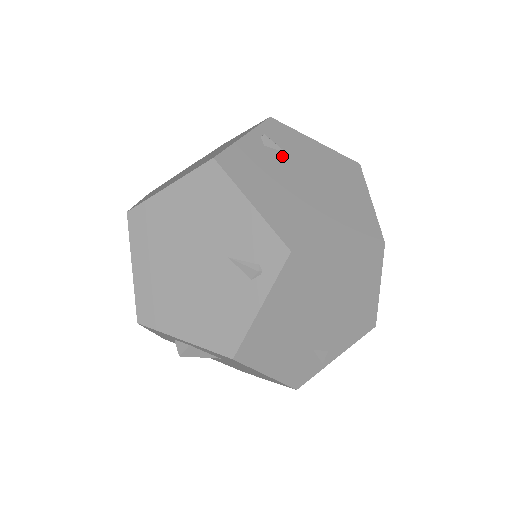
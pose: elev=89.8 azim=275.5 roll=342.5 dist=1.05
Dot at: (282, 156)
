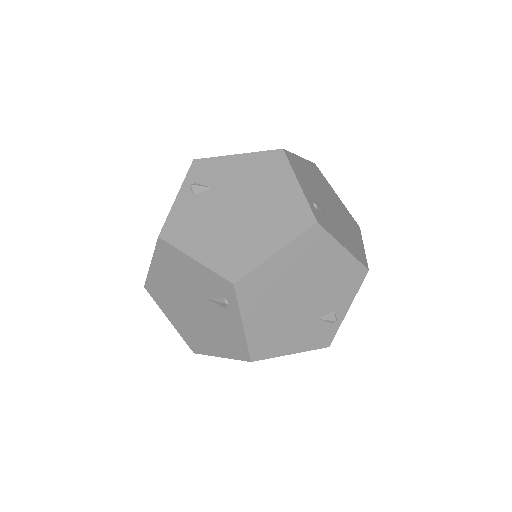
Dot at: (210, 194)
